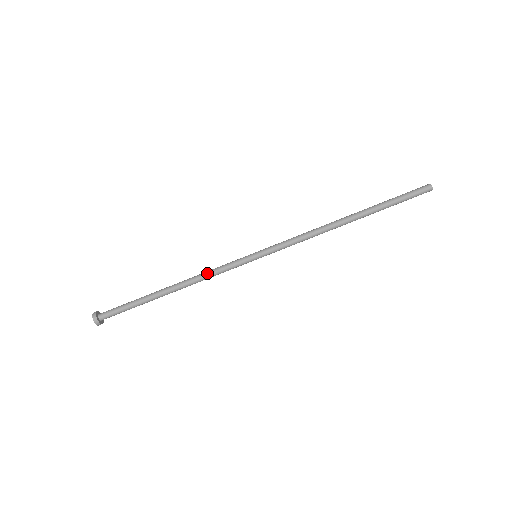
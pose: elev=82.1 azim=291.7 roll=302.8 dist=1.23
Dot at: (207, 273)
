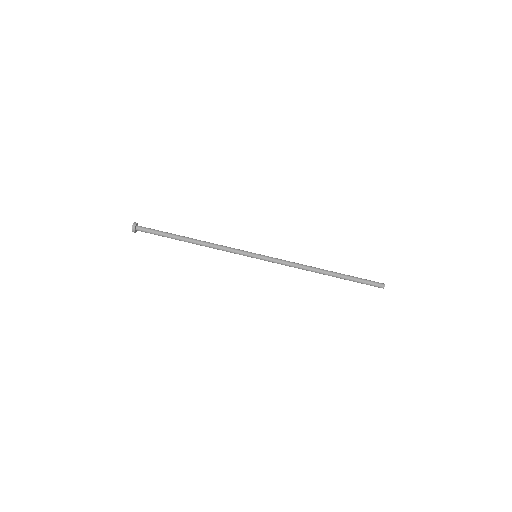
Dot at: (220, 248)
